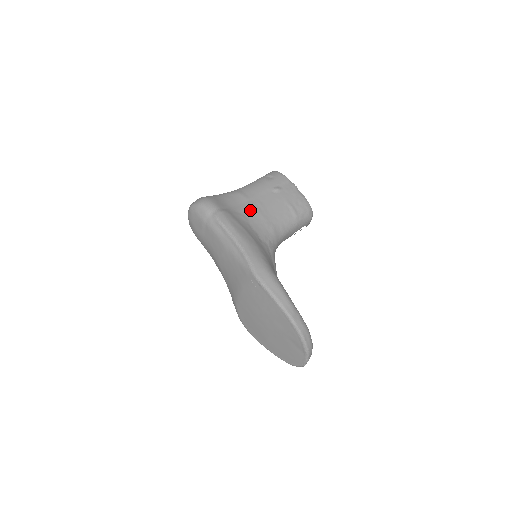
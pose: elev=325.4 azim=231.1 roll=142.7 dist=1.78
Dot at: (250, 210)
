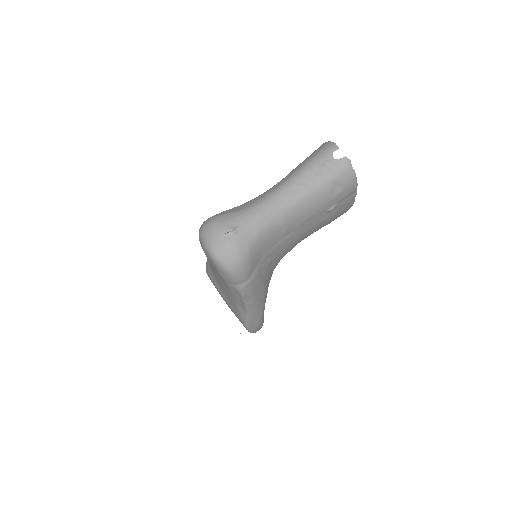
Dot at: (282, 246)
